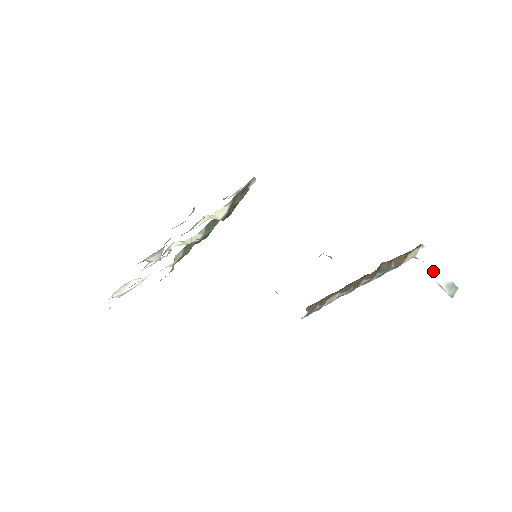
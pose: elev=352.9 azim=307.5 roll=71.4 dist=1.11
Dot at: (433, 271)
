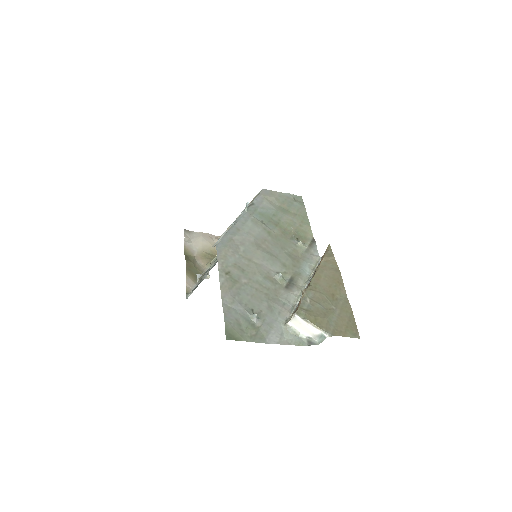
Dot at: (304, 329)
